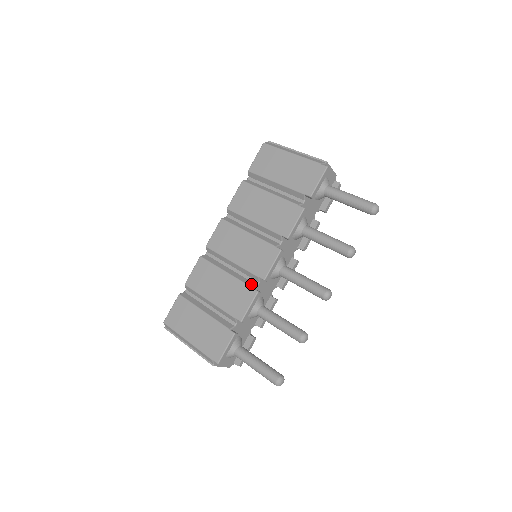
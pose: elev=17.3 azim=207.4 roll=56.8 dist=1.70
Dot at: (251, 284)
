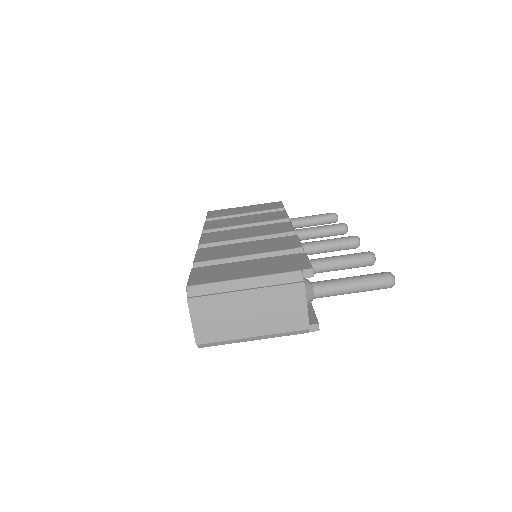
Dot at: occluded
